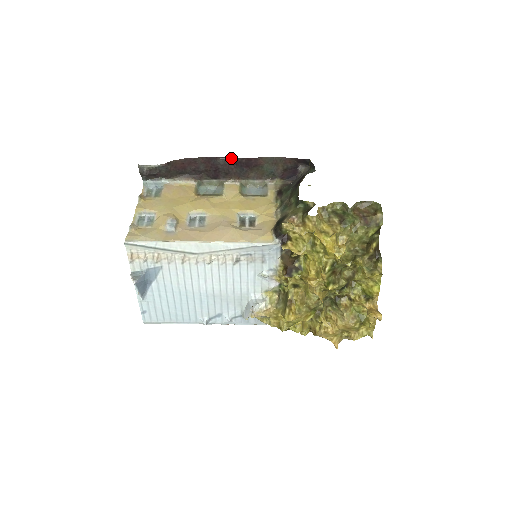
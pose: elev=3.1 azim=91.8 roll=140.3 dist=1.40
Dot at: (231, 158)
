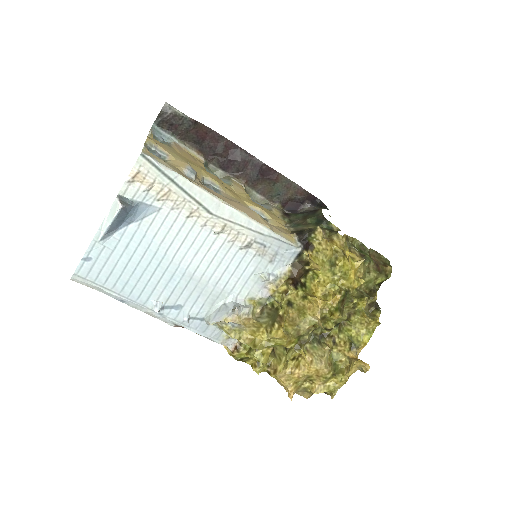
Dot at: (254, 157)
